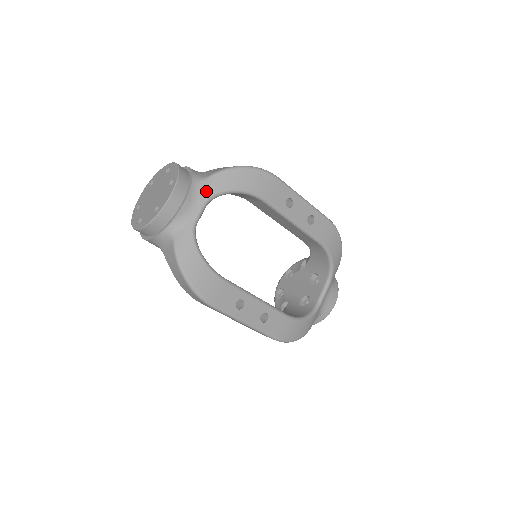
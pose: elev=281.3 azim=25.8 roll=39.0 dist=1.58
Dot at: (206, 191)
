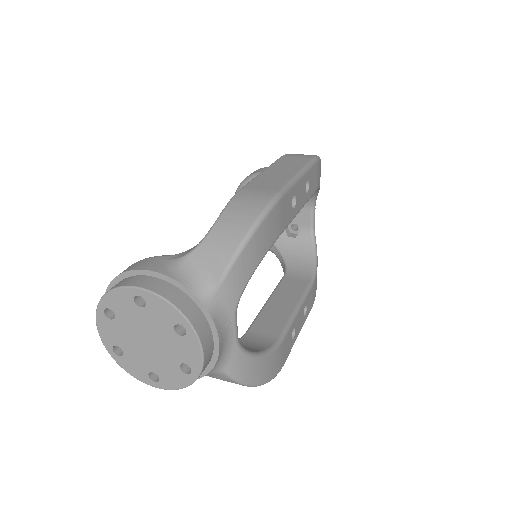
Dot at: (229, 302)
